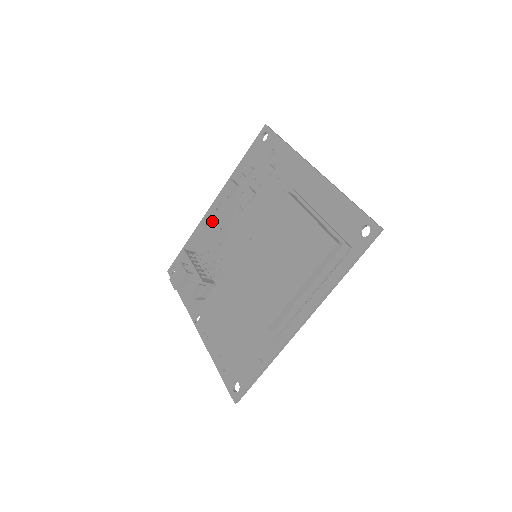
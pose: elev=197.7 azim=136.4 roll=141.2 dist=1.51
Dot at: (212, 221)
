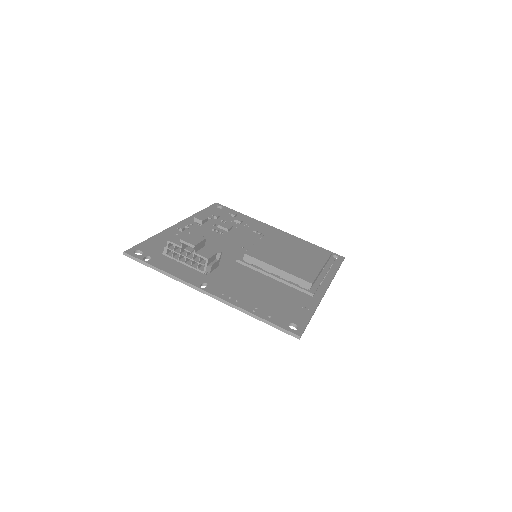
Dot at: (184, 232)
